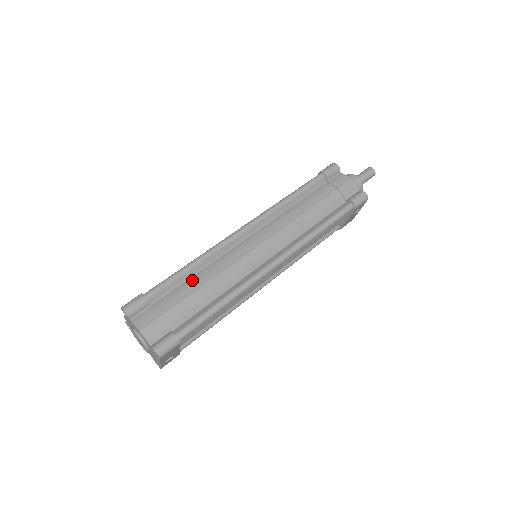
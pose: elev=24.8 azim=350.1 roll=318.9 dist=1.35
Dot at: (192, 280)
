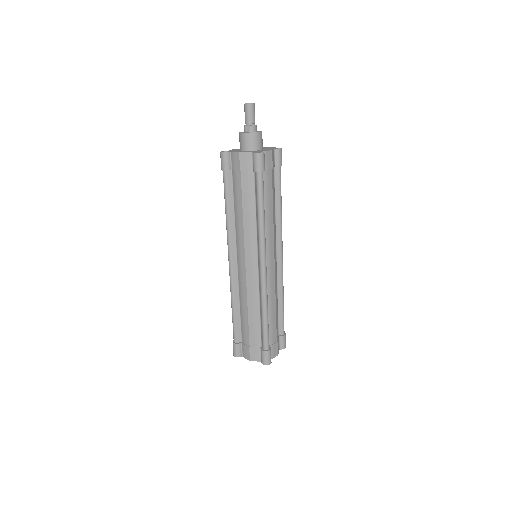
Dot at: (270, 316)
